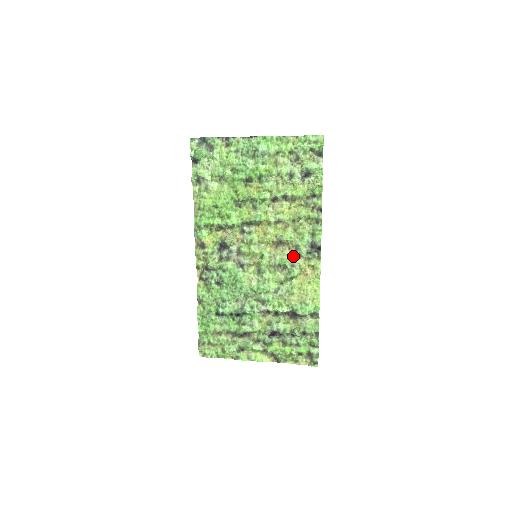
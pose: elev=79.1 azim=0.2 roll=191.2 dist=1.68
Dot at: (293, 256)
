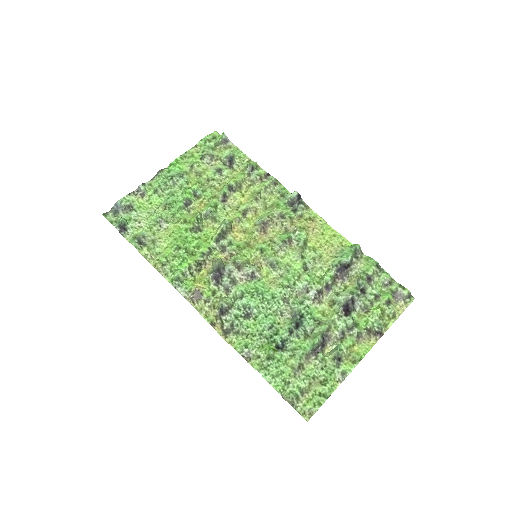
Dot at: (286, 225)
